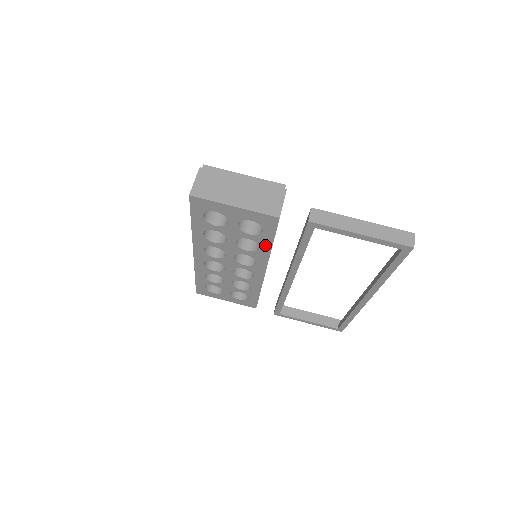
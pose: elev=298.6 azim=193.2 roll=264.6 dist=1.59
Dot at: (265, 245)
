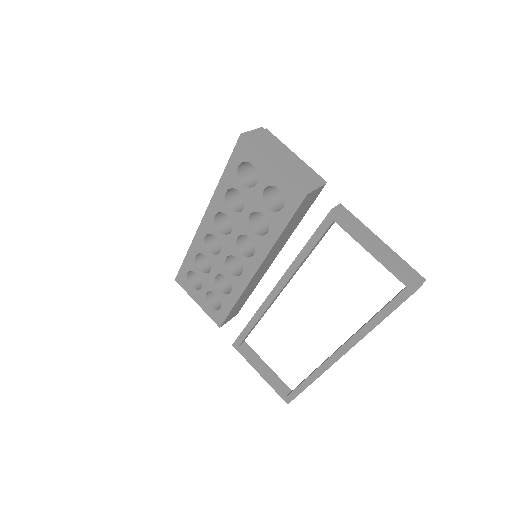
Dot at: (275, 230)
